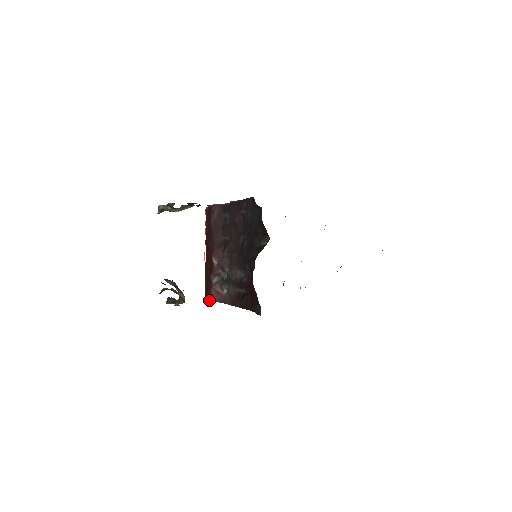
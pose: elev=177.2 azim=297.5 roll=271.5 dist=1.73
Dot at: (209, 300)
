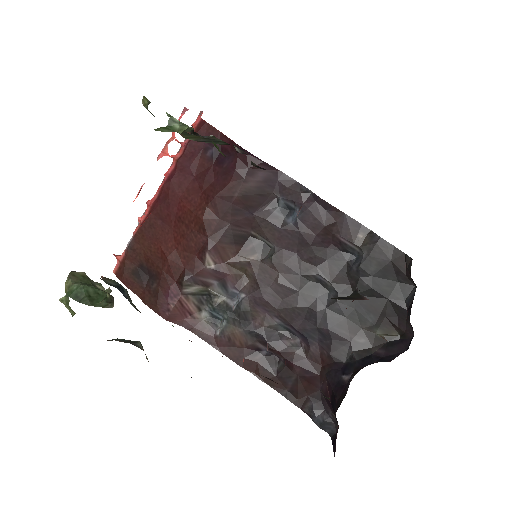
Dot at: (156, 311)
